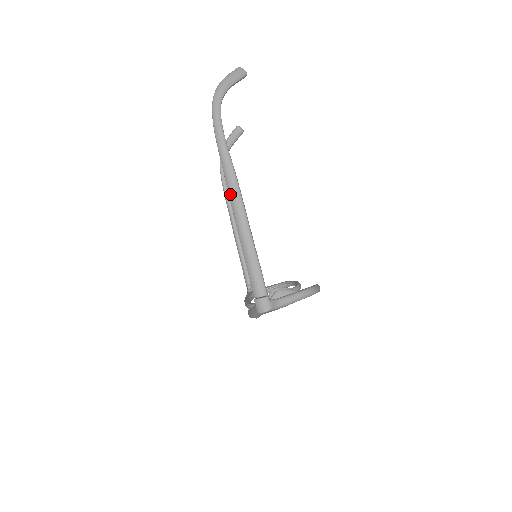
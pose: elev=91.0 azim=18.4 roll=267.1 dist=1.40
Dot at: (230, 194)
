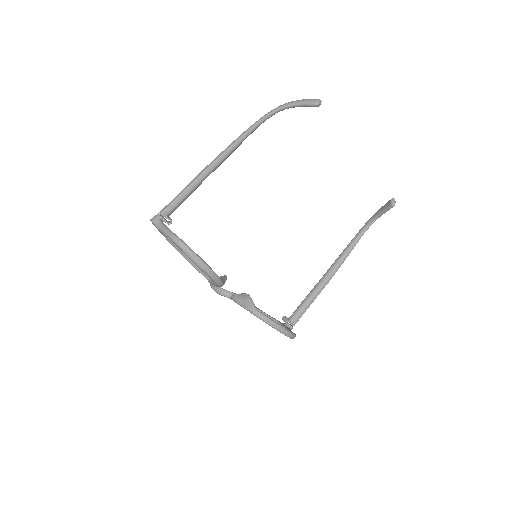
Dot at: occluded
